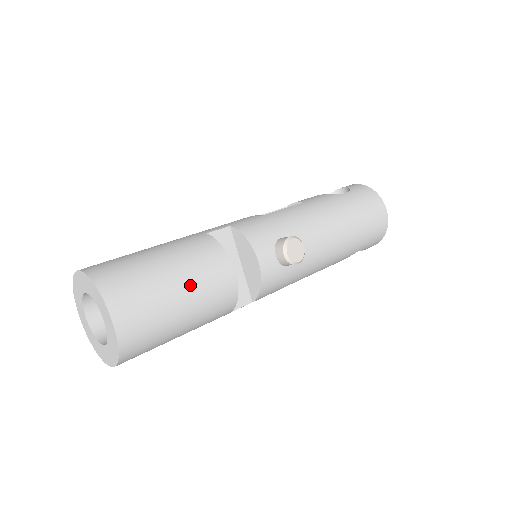
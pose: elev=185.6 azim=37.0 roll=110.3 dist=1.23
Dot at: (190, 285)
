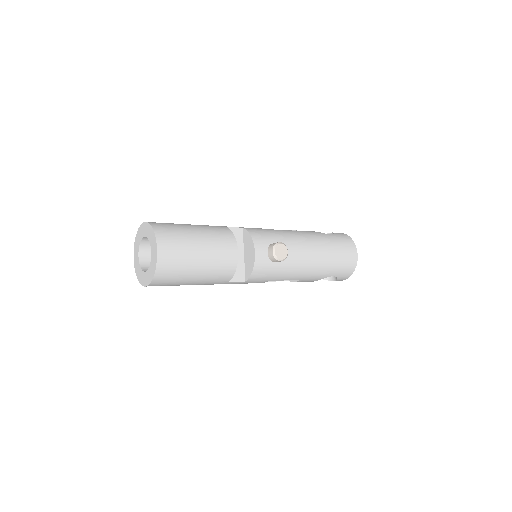
Dot at: (208, 248)
